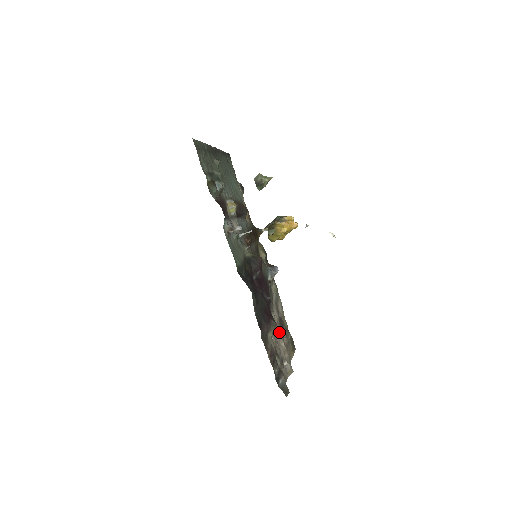
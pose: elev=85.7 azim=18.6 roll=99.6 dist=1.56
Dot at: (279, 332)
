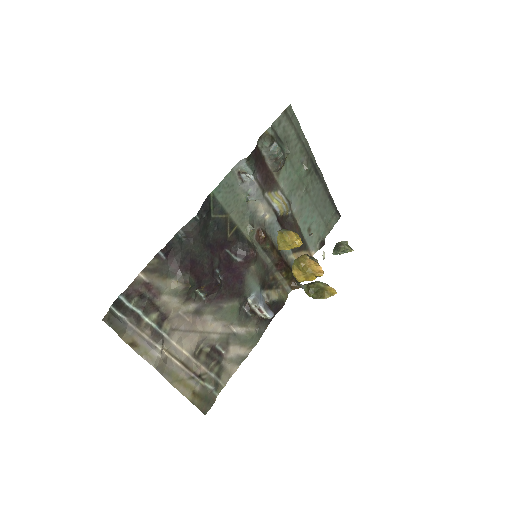
Dot at: (197, 337)
